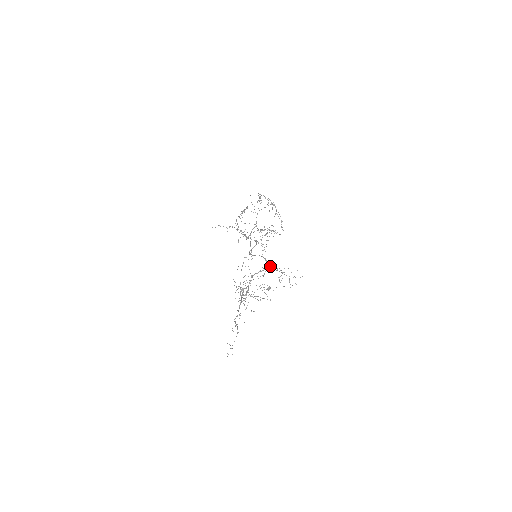
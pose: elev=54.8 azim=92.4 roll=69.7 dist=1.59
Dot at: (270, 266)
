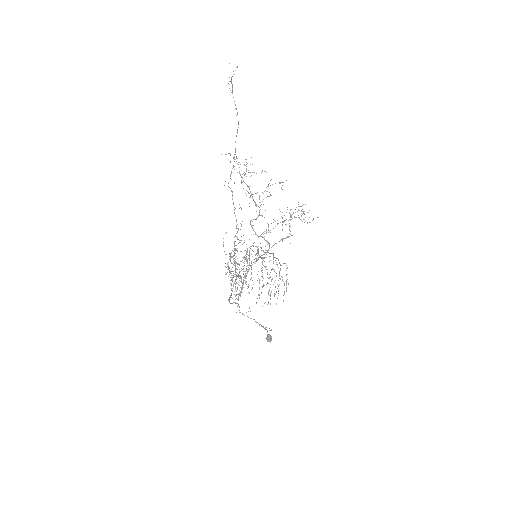
Dot at: (274, 244)
